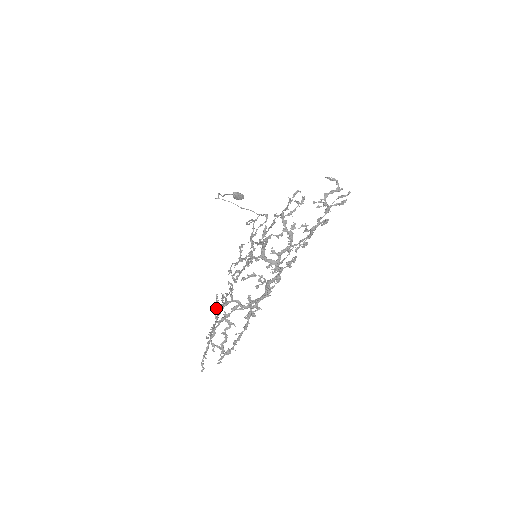
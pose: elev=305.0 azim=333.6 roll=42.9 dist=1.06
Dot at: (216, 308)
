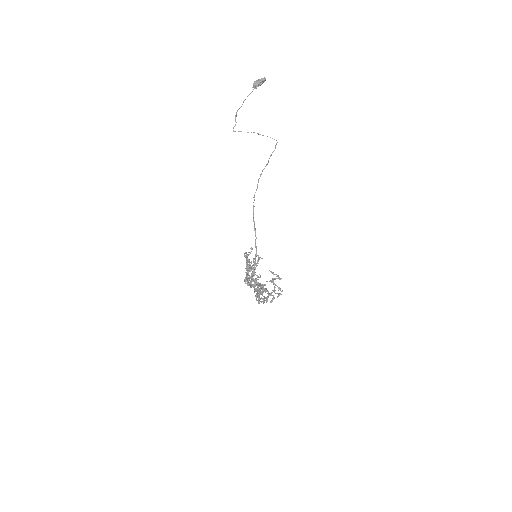
Dot at: occluded
